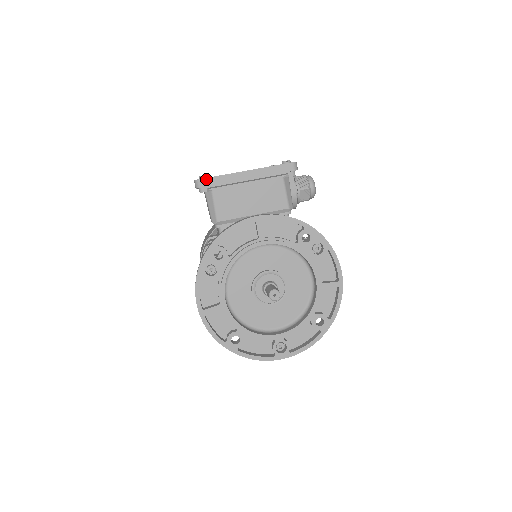
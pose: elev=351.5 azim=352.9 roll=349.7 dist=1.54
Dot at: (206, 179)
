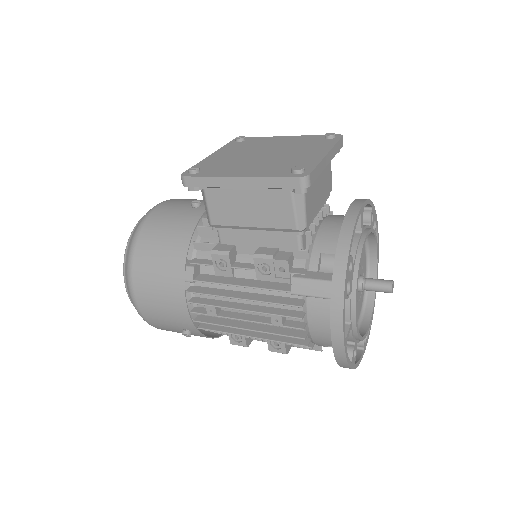
Dot at: (312, 172)
